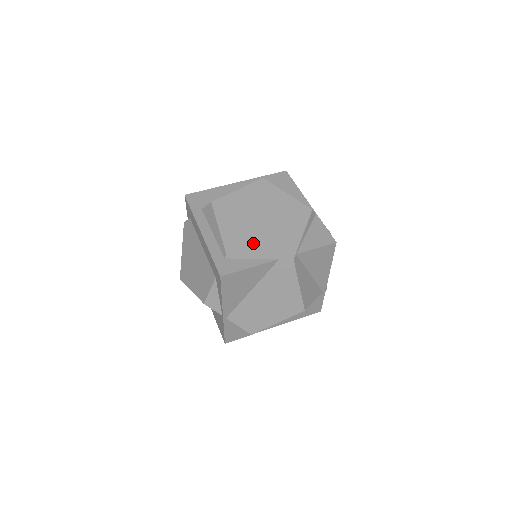
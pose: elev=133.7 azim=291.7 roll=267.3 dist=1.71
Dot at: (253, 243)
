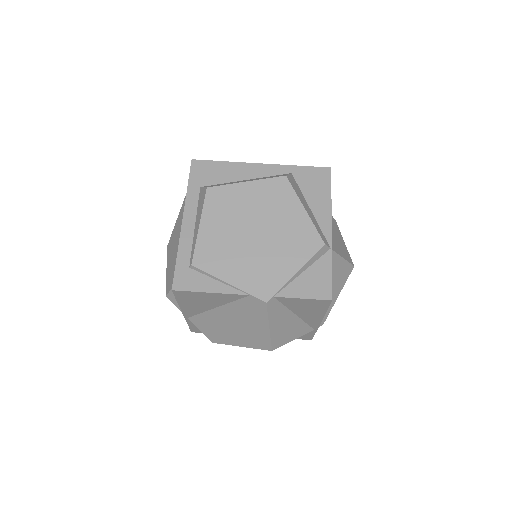
Dot at: (229, 262)
